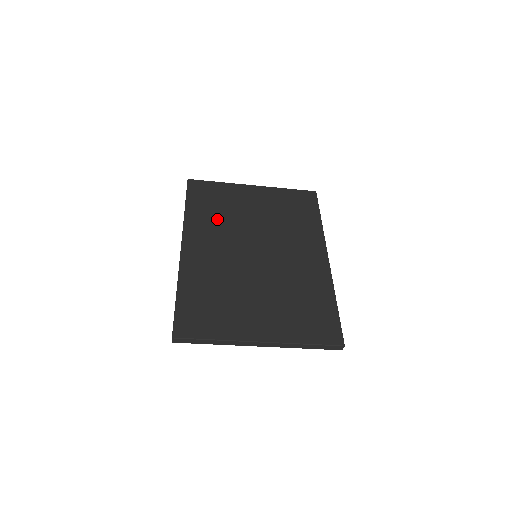
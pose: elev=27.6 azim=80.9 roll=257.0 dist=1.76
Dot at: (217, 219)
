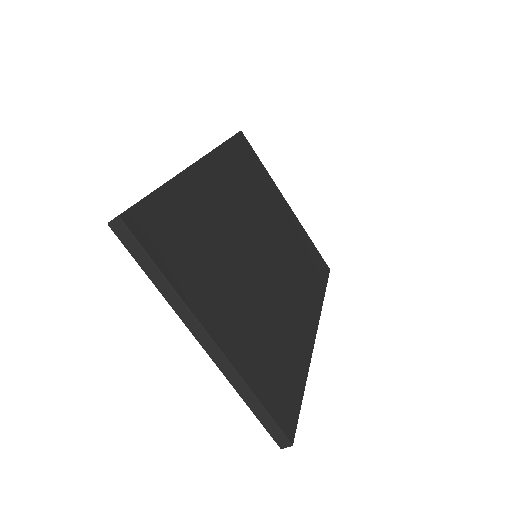
Dot at: (245, 185)
